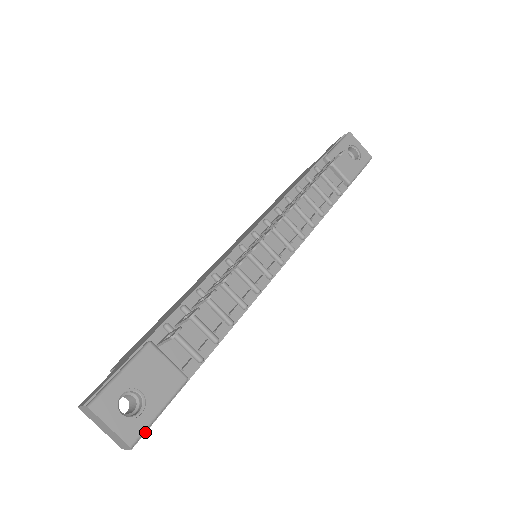
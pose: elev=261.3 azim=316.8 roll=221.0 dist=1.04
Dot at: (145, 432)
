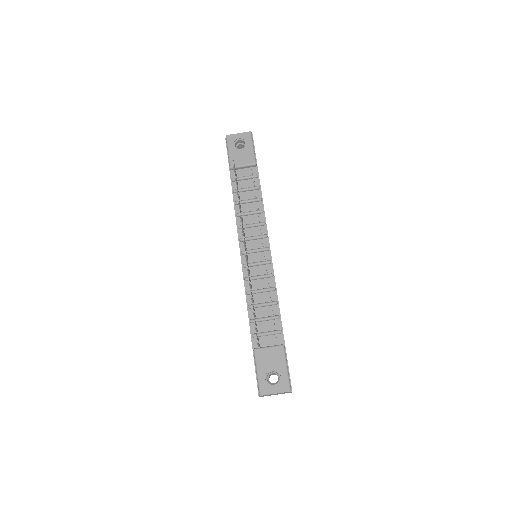
Dot at: (290, 380)
